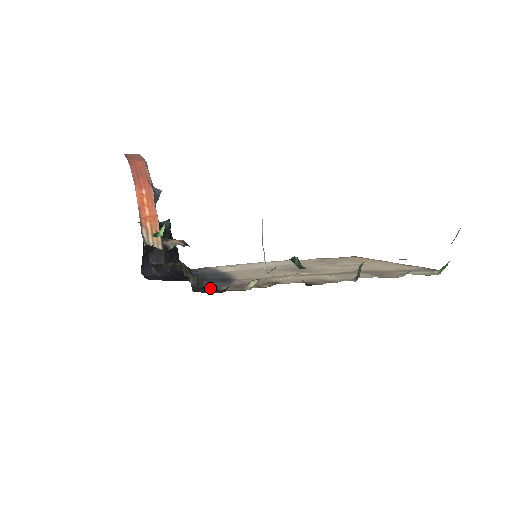
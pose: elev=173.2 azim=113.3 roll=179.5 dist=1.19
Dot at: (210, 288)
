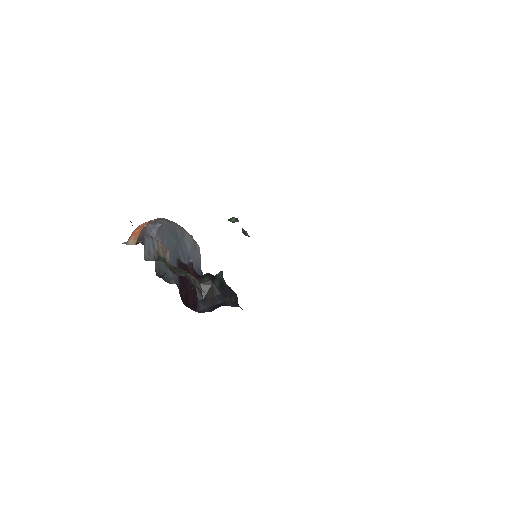
Dot at: occluded
